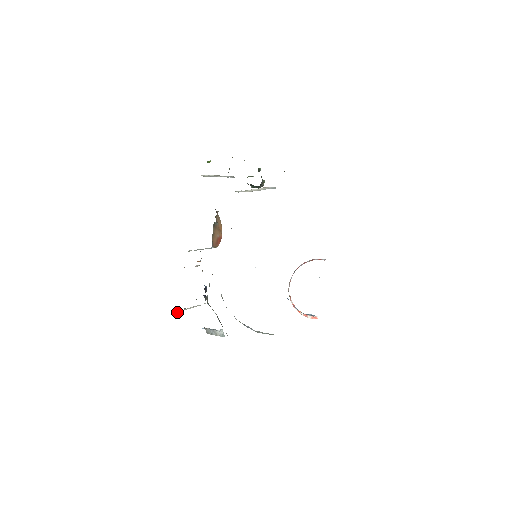
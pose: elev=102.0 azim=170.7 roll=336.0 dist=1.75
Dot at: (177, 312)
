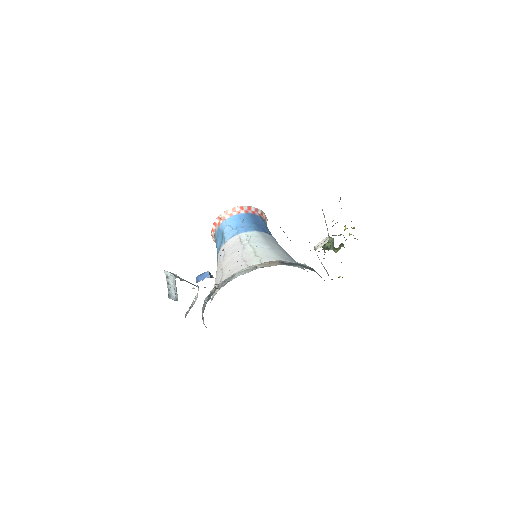
Dot at: occluded
